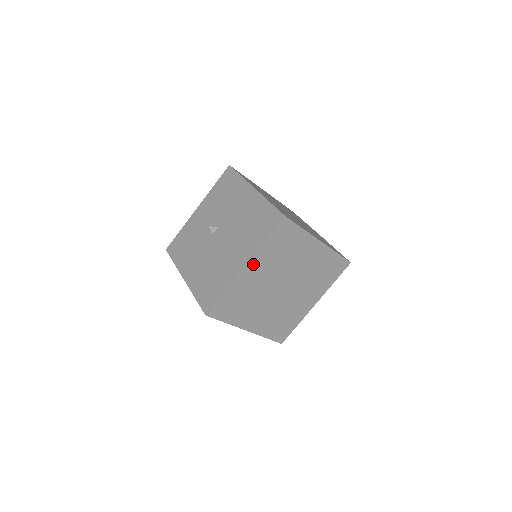
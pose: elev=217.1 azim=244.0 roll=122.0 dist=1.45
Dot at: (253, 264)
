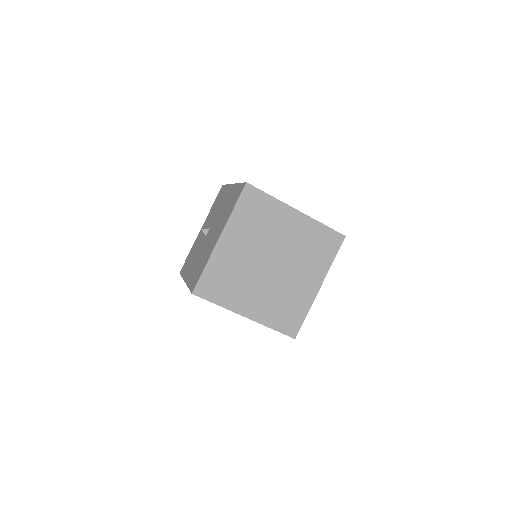
Dot at: (228, 235)
